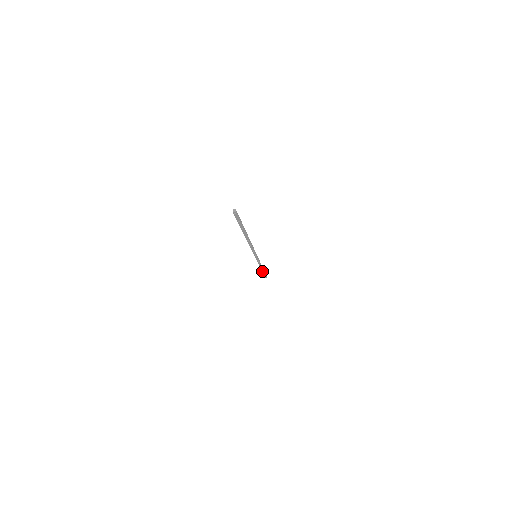
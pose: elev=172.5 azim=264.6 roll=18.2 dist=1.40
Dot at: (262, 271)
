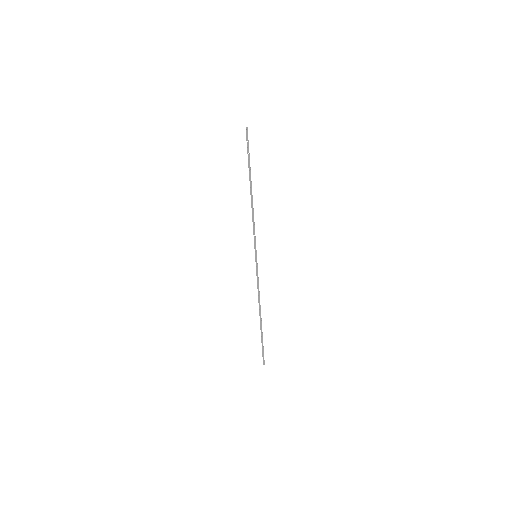
Dot at: (260, 324)
